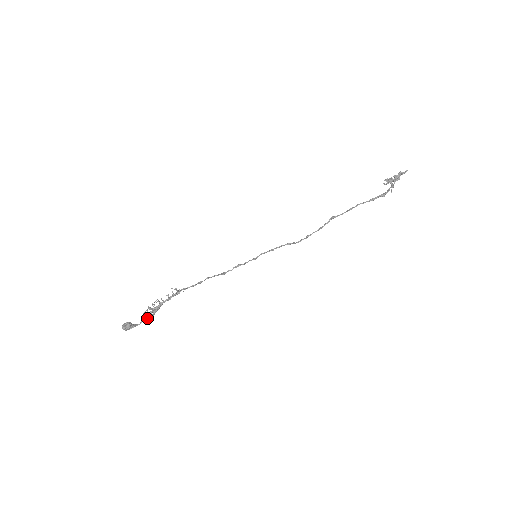
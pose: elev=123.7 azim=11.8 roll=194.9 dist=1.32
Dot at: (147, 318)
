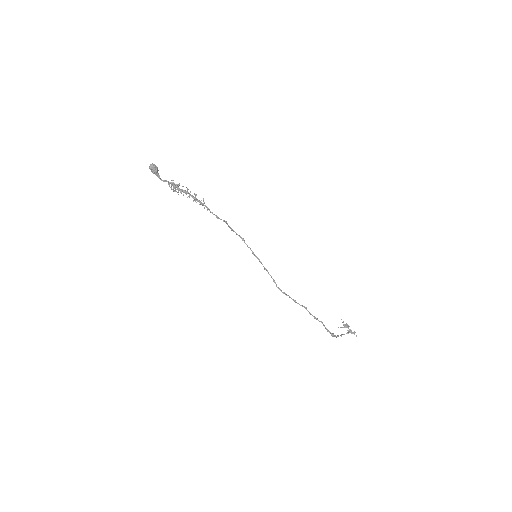
Dot at: (169, 183)
